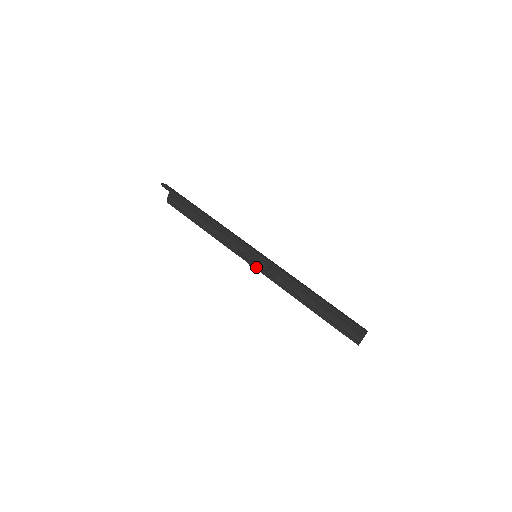
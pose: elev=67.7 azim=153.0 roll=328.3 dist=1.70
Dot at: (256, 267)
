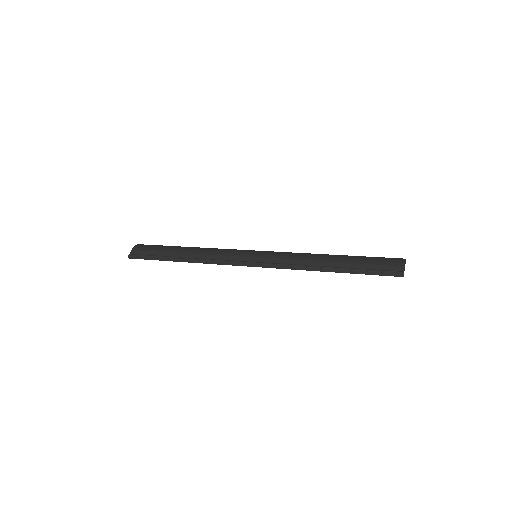
Dot at: occluded
